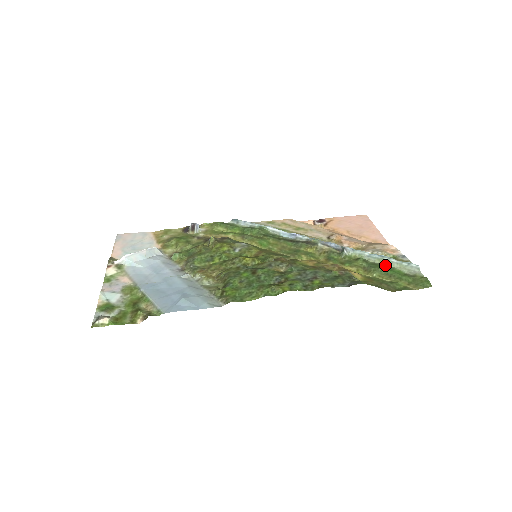
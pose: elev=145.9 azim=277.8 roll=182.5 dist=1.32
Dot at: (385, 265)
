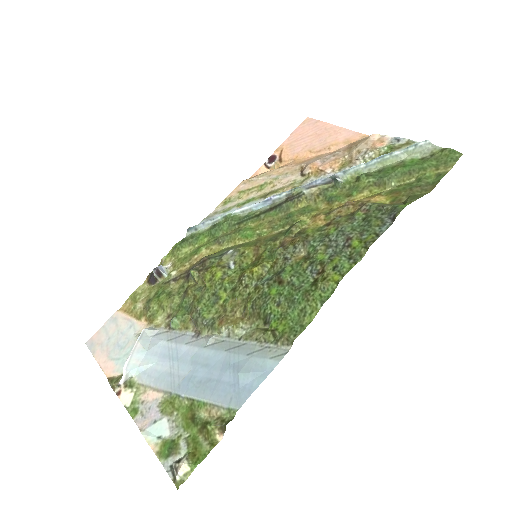
Dot at: (391, 164)
